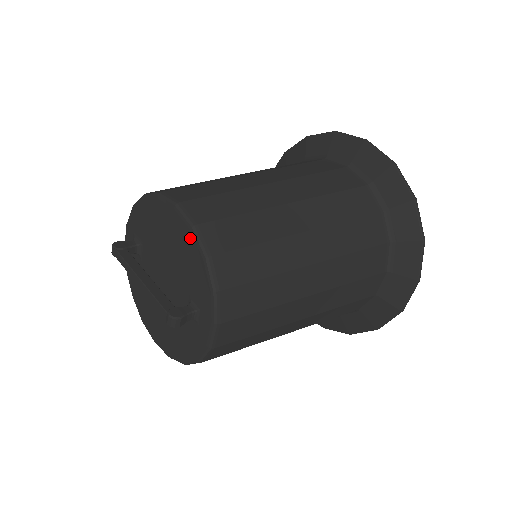
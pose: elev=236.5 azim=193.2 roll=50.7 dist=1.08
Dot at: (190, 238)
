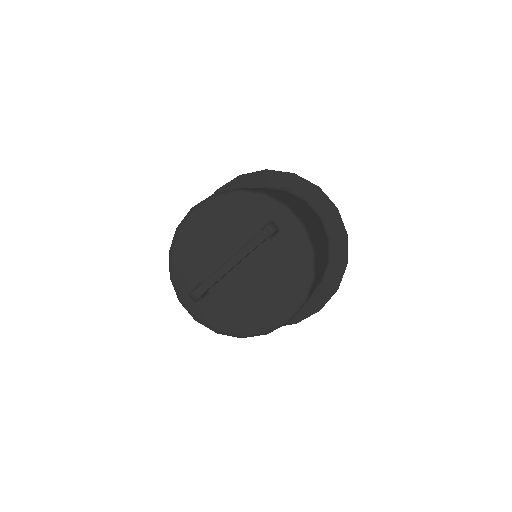
Dot at: (220, 201)
